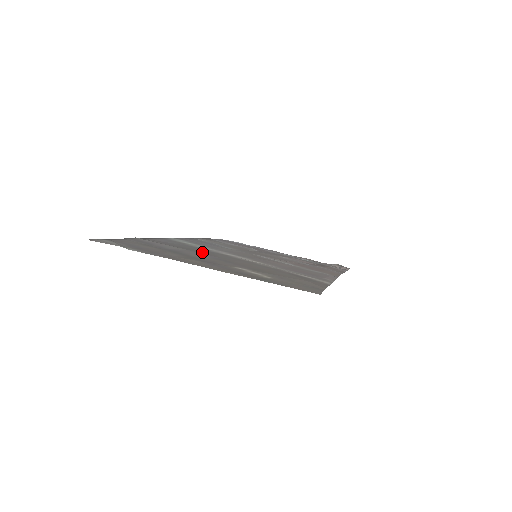
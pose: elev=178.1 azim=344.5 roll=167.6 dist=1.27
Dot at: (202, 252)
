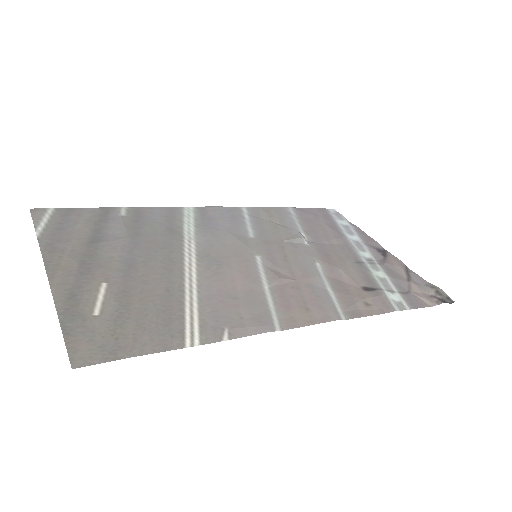
Dot at: (144, 244)
